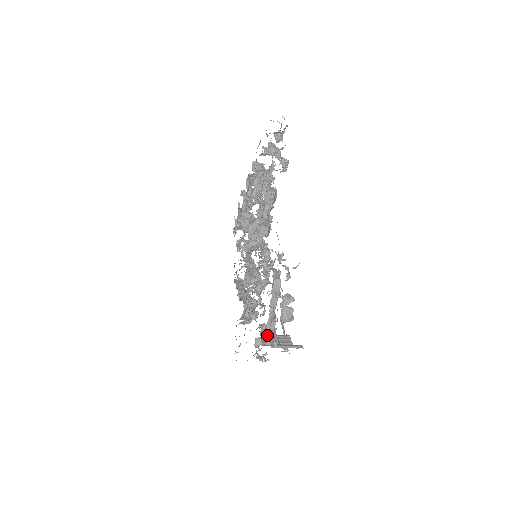
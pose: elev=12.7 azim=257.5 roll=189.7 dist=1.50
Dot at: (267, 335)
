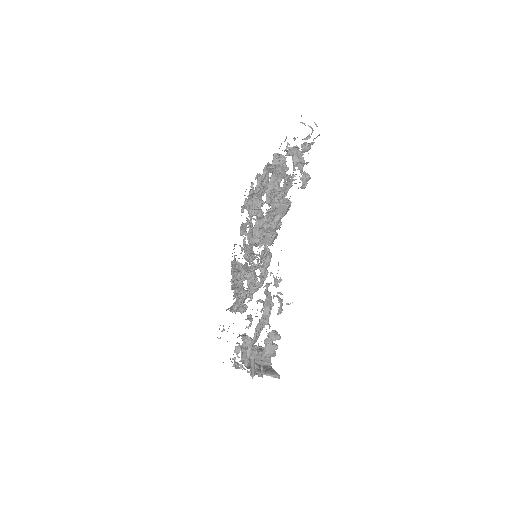
Dot at: (247, 355)
